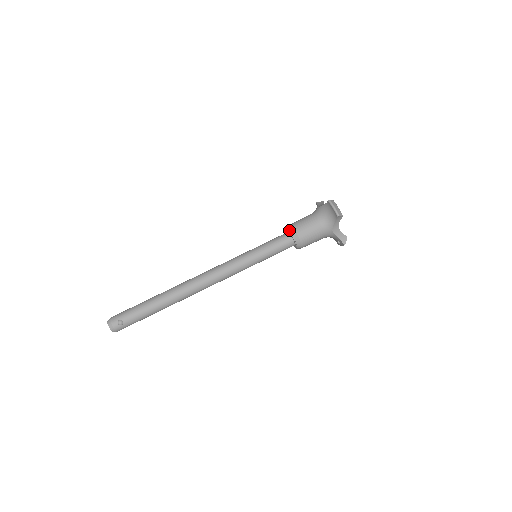
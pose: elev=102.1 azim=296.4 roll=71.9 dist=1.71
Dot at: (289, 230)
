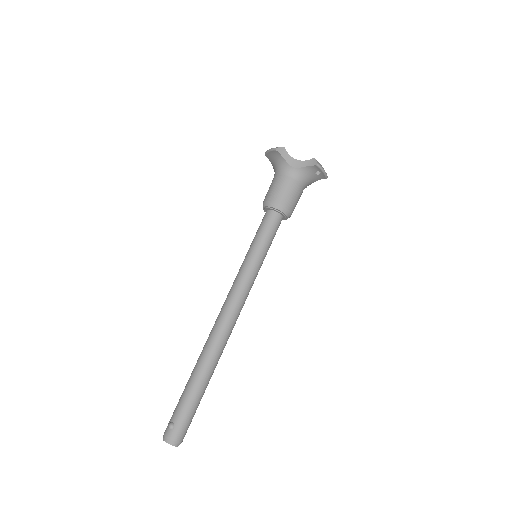
Dot at: (263, 209)
